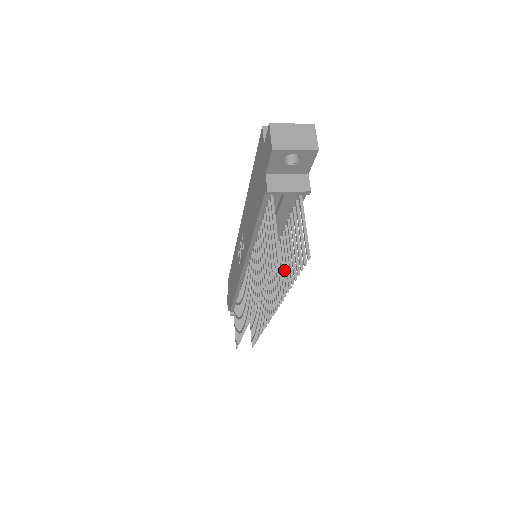
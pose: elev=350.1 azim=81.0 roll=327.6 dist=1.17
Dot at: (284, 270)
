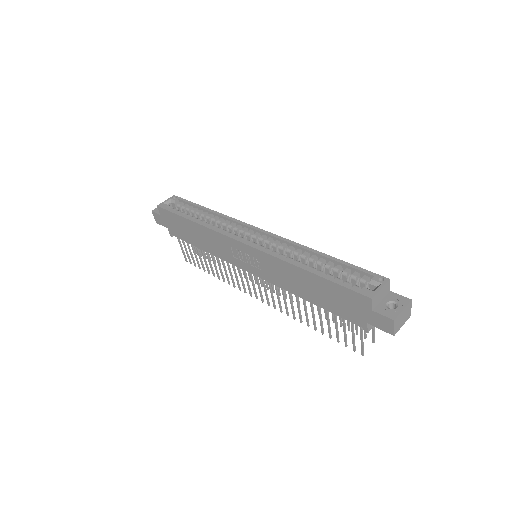
Dot at: occluded
